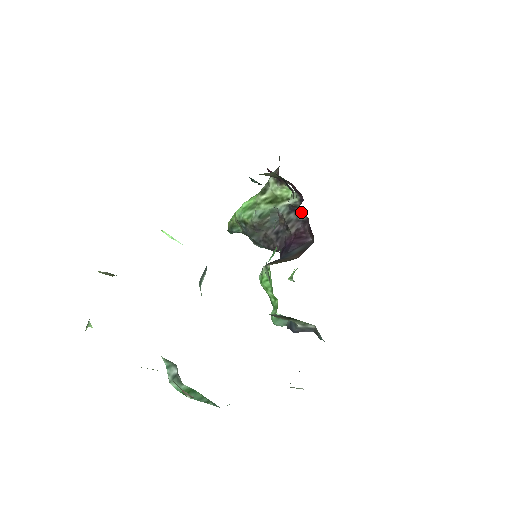
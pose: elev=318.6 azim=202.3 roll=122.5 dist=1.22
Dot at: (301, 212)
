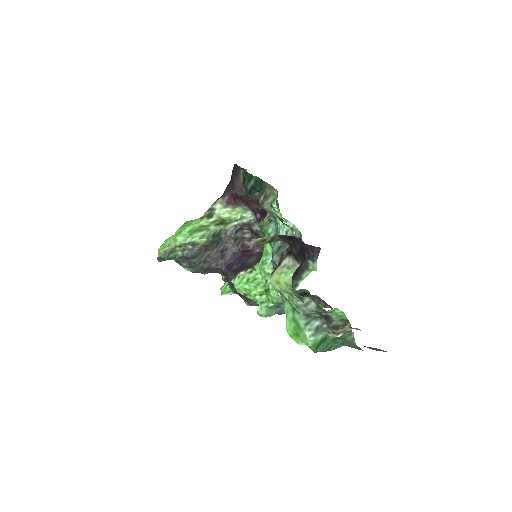
Dot at: (246, 231)
